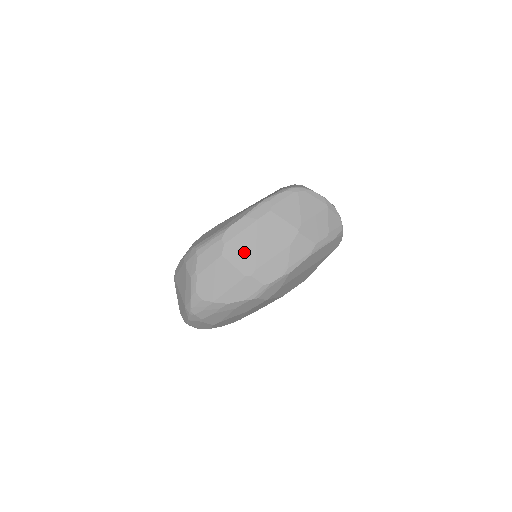
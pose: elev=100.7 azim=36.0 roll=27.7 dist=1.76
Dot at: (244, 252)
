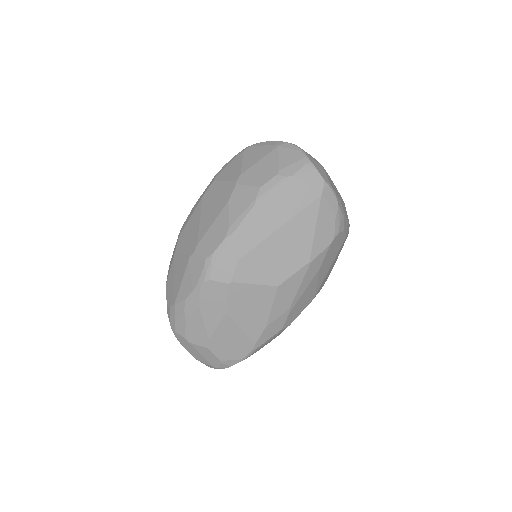
Dot at: (191, 234)
